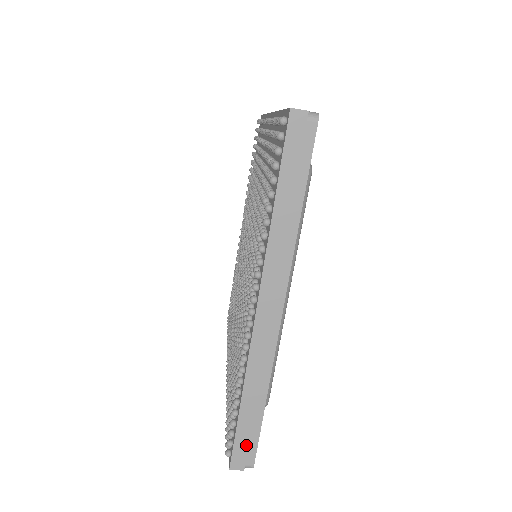
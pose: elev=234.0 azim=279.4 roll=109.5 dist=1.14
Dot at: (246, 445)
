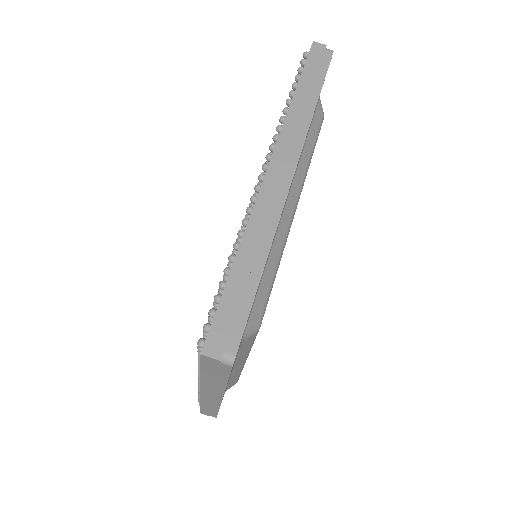
Dot at: (231, 320)
